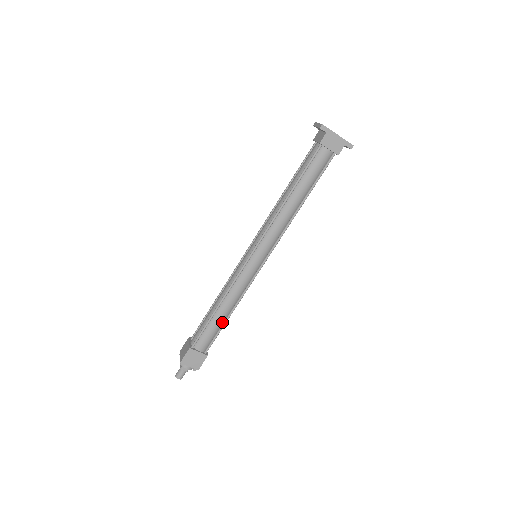
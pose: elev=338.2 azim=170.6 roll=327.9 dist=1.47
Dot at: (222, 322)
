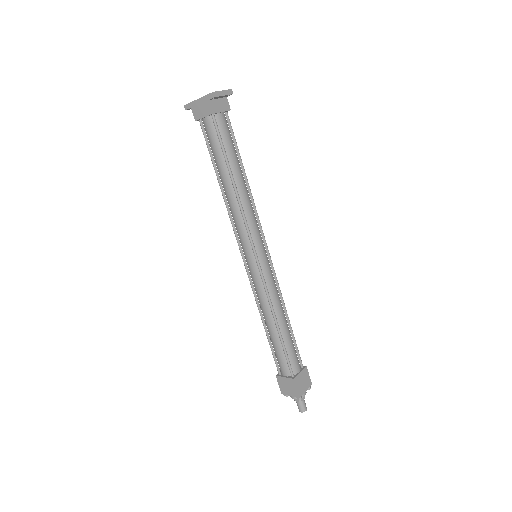
Dot at: (279, 338)
